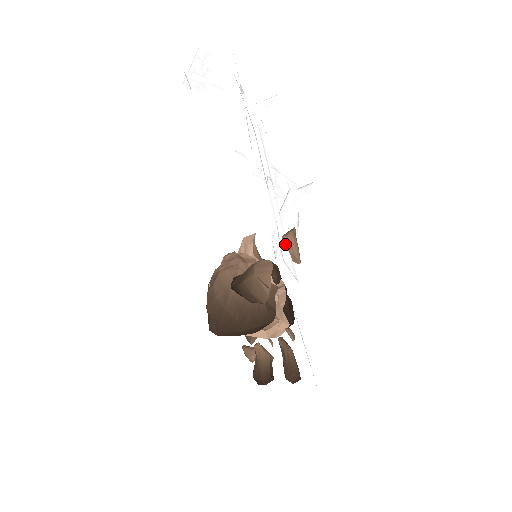
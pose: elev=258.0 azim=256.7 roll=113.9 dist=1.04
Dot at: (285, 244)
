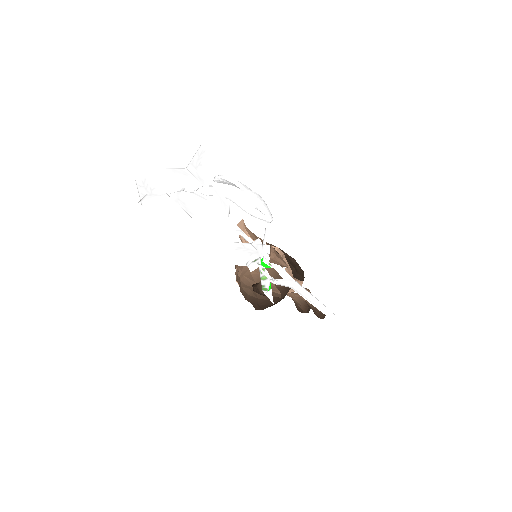
Dot at: (272, 262)
